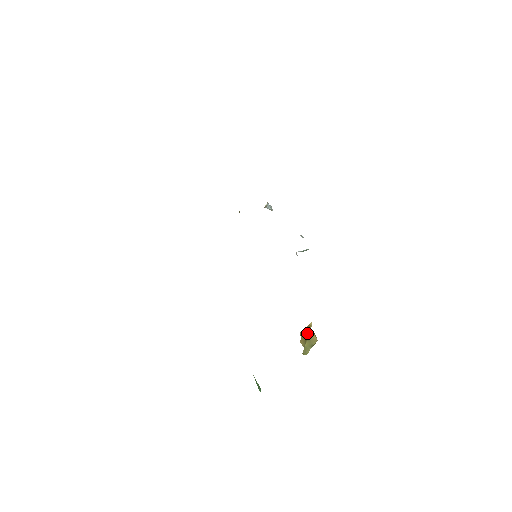
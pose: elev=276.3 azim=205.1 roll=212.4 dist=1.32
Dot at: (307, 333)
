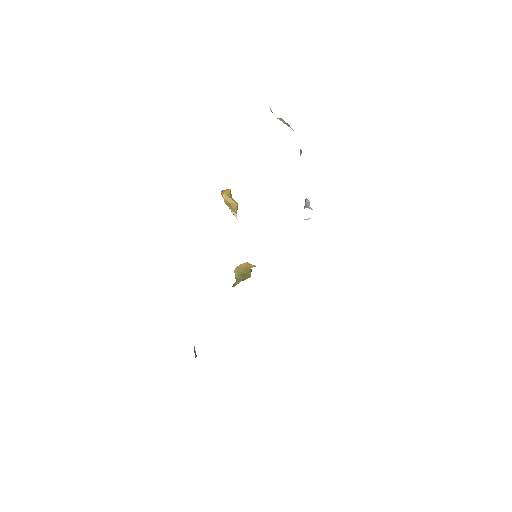
Dot at: (246, 271)
